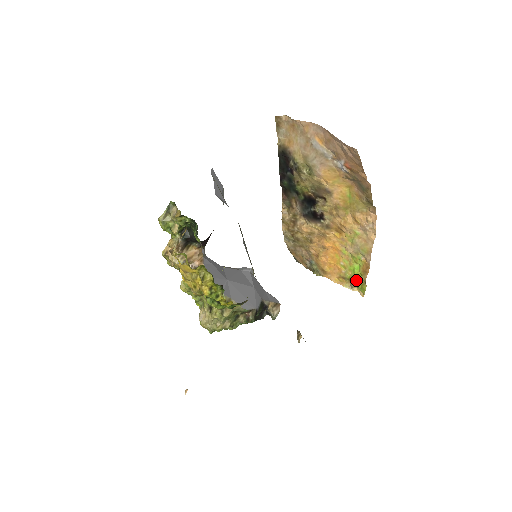
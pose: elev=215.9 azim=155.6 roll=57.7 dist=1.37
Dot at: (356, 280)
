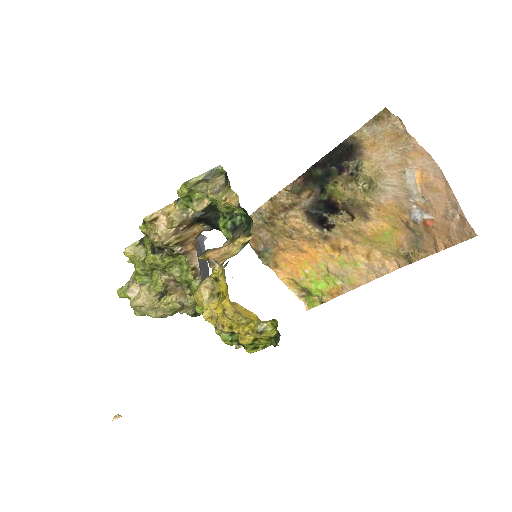
Dot at: (311, 293)
